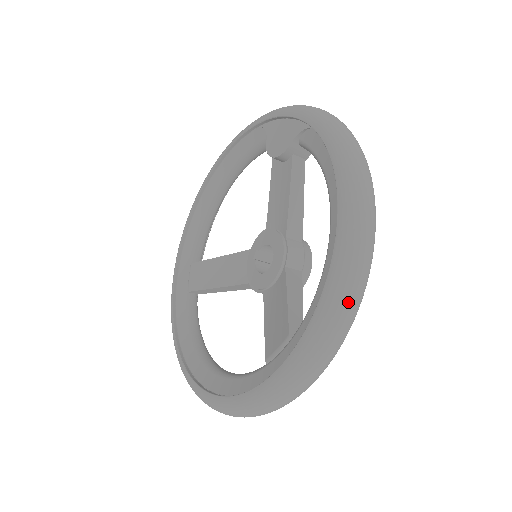
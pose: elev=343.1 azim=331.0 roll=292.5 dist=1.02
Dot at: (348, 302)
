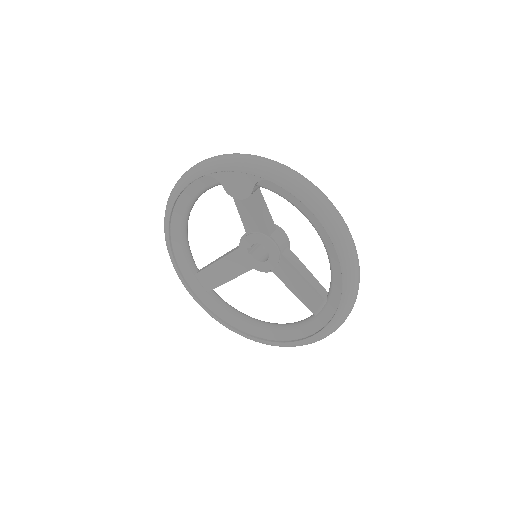
Dot at: (357, 275)
